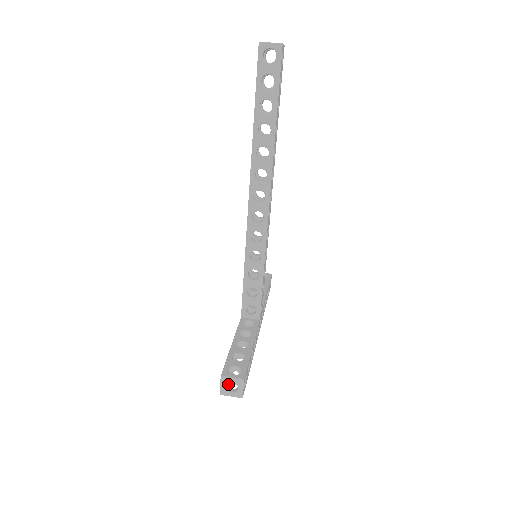
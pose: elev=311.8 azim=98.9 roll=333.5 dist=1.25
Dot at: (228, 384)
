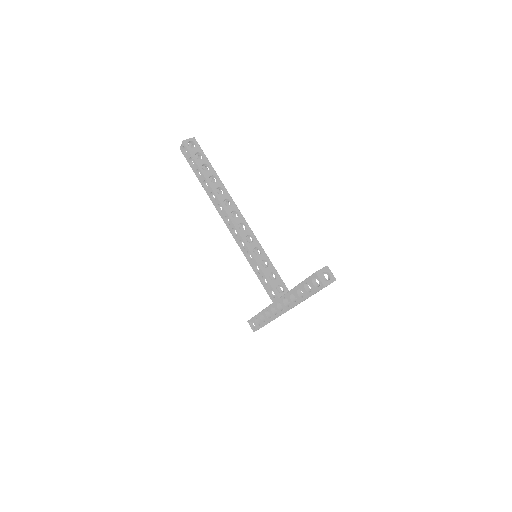
Dot at: occluded
